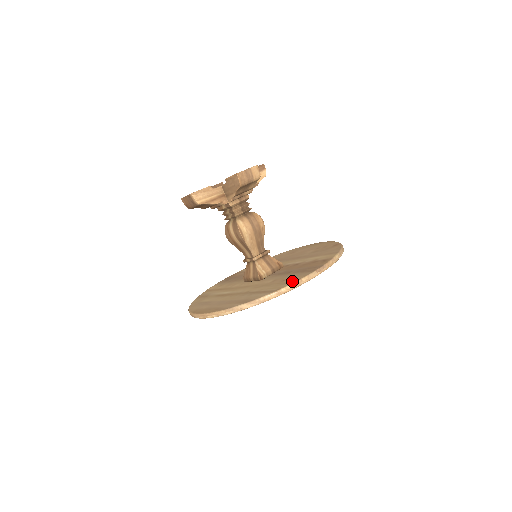
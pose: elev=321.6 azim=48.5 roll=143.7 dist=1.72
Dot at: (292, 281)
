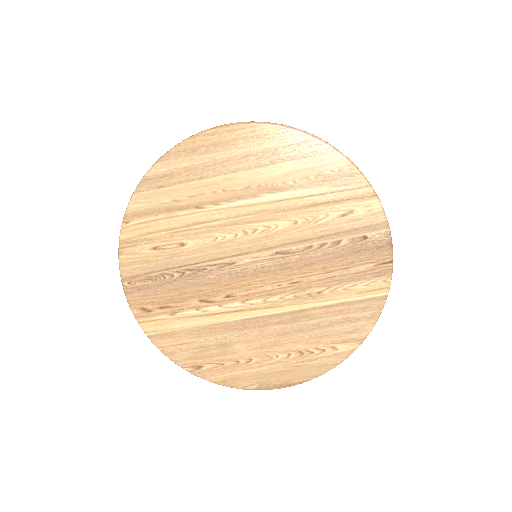
Dot at: occluded
